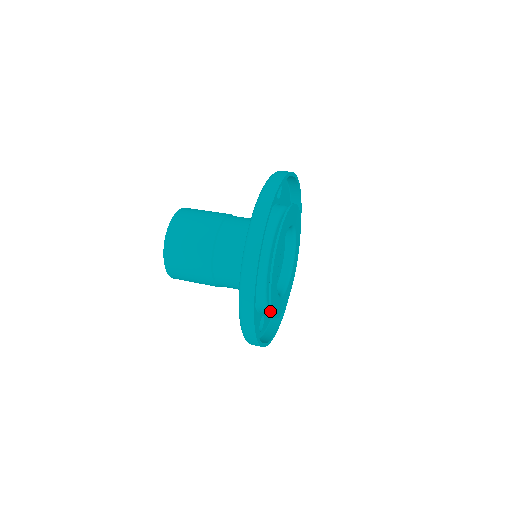
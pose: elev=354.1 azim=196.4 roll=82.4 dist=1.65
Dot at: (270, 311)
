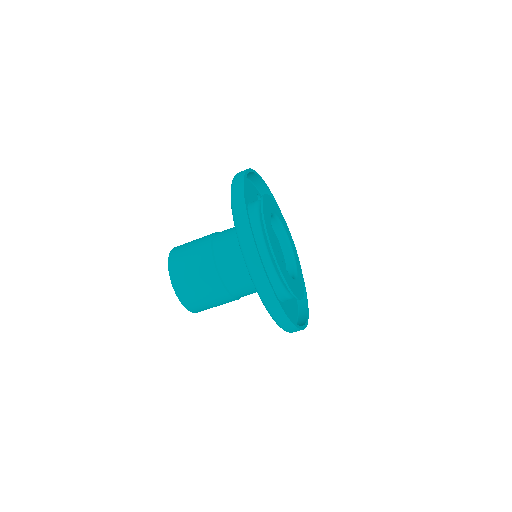
Dot at: occluded
